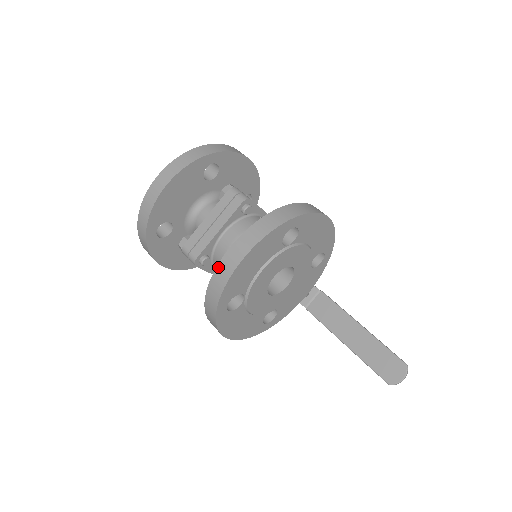
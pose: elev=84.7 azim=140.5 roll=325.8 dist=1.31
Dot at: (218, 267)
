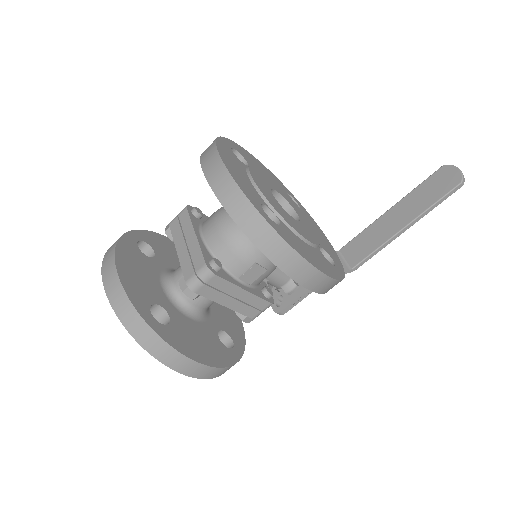
Dot at: (215, 191)
